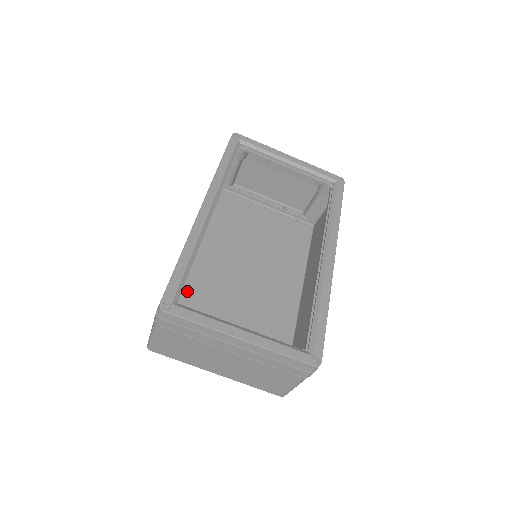
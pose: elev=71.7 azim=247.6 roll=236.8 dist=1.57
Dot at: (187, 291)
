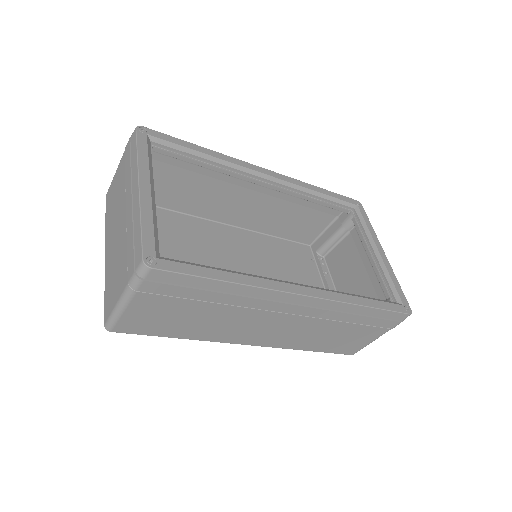
Dot at: (184, 223)
